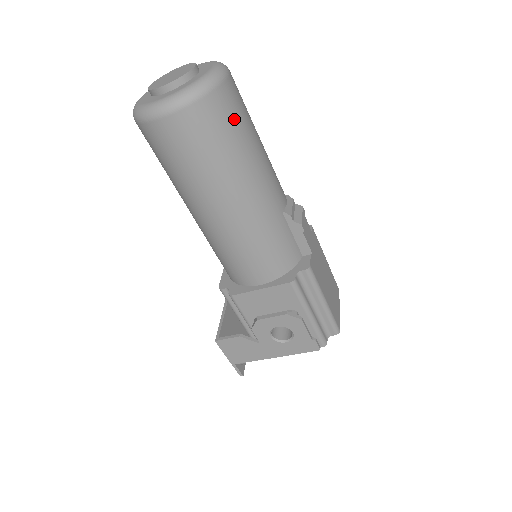
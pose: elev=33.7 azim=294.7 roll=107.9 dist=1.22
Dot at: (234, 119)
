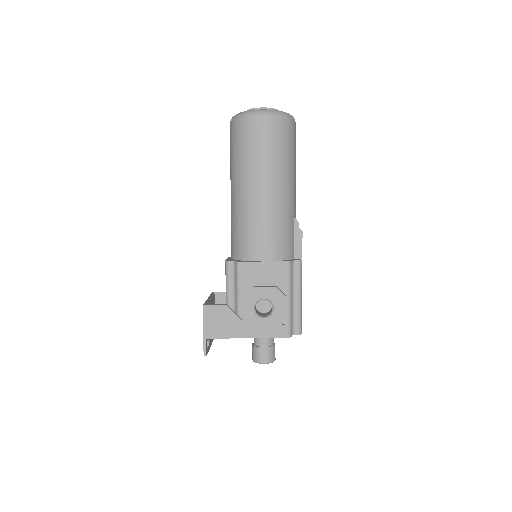
Dot at: (293, 142)
